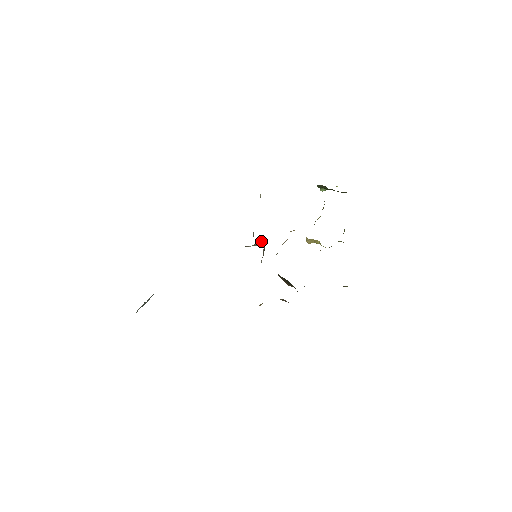
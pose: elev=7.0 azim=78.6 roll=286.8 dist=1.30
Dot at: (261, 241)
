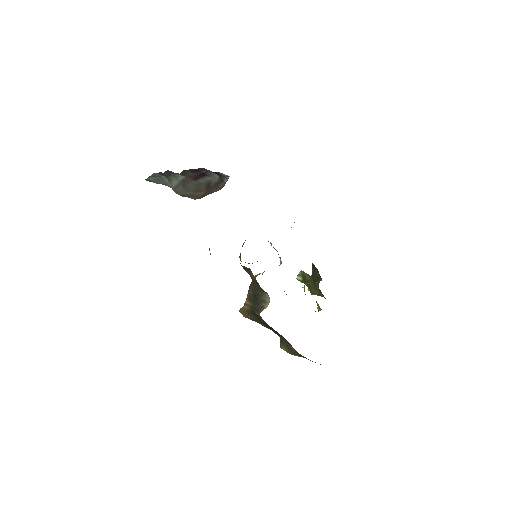
Dot at: occluded
